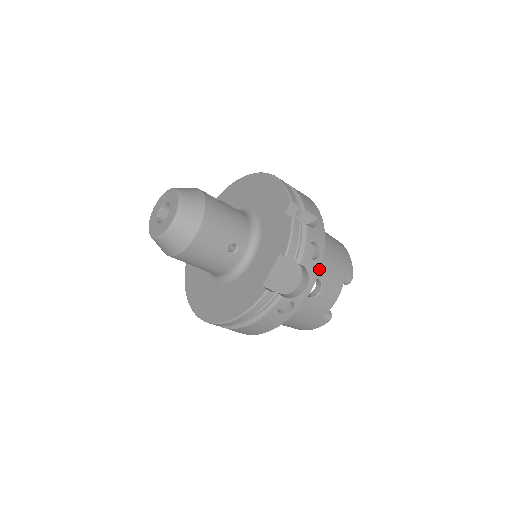
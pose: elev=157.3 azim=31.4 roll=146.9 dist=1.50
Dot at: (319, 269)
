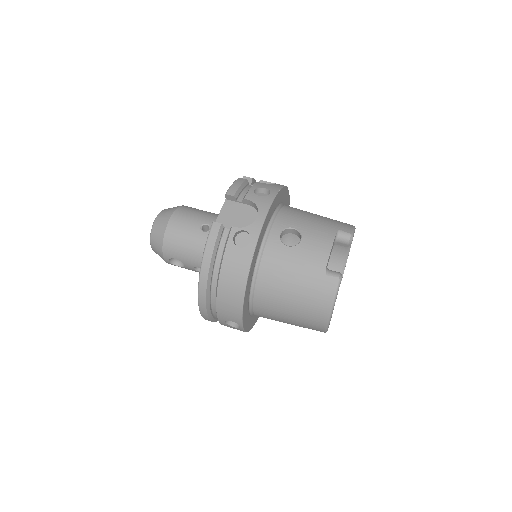
Dot at: (271, 202)
